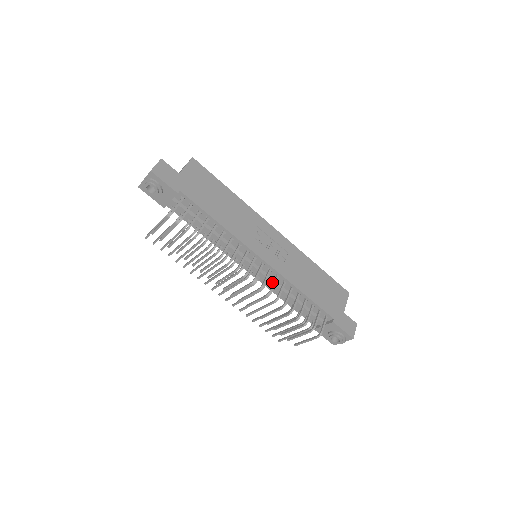
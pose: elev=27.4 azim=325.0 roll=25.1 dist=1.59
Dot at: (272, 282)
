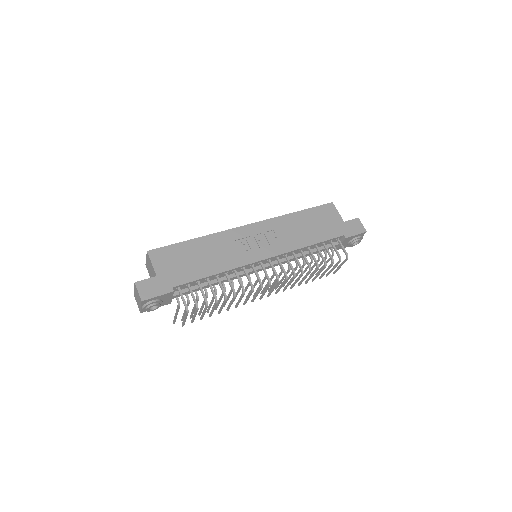
Dot at: (285, 261)
